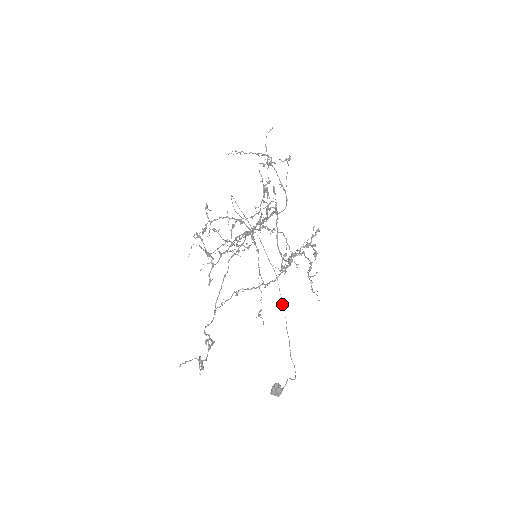
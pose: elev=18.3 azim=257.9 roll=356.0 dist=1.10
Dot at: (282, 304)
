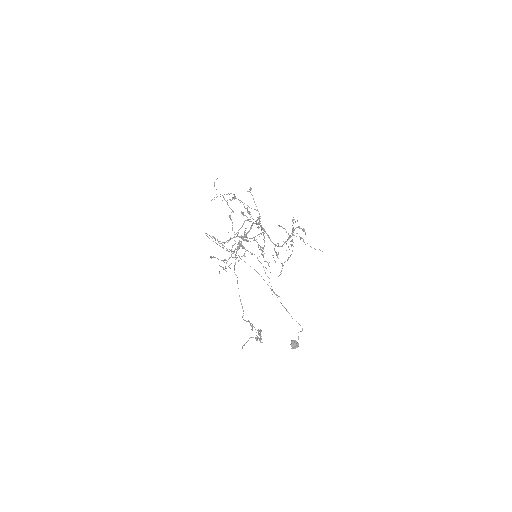
Dot at: occluded
